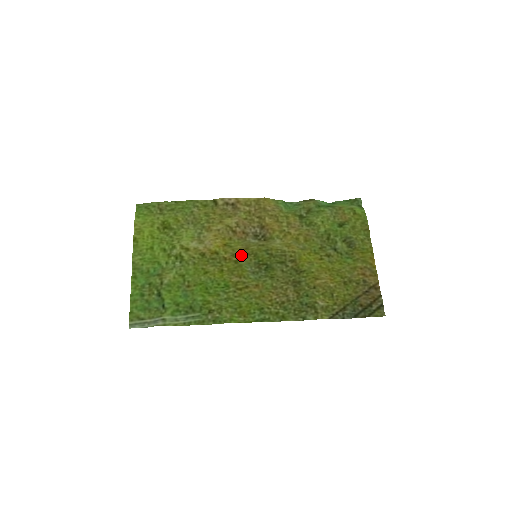
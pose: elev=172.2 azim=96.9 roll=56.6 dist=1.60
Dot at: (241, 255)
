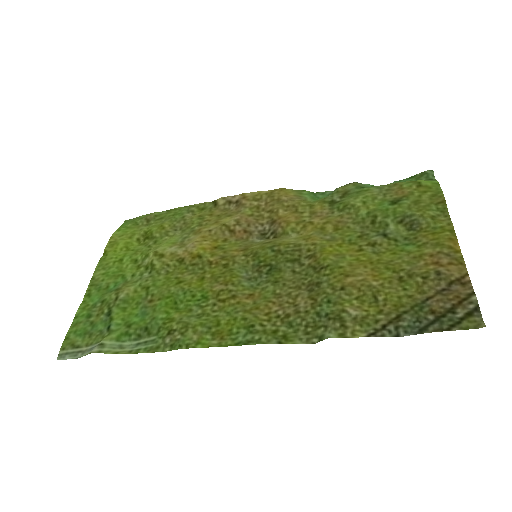
Dot at: (234, 257)
